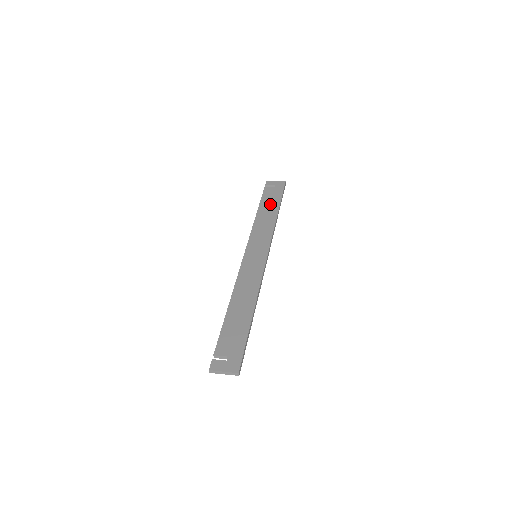
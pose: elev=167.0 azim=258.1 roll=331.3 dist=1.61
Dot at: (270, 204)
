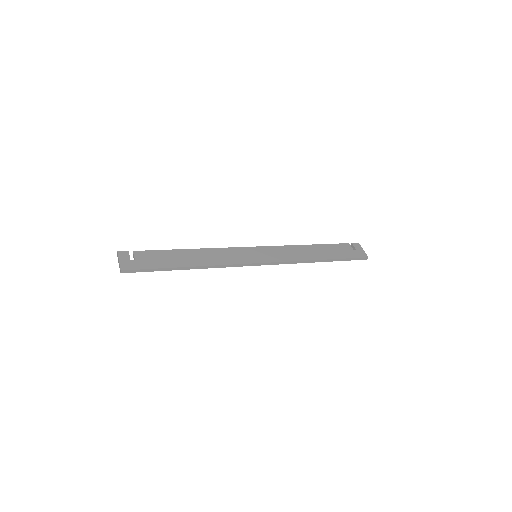
Dot at: (328, 252)
